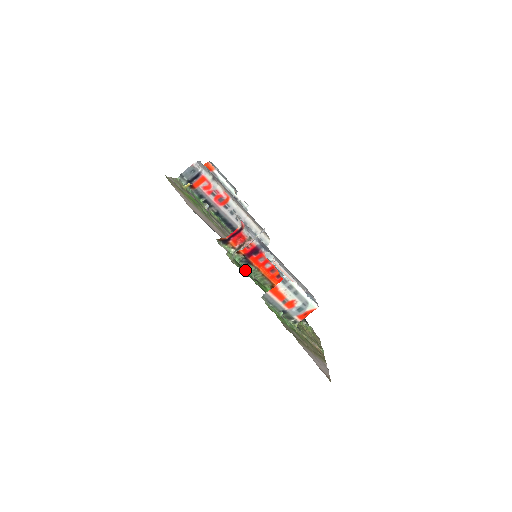
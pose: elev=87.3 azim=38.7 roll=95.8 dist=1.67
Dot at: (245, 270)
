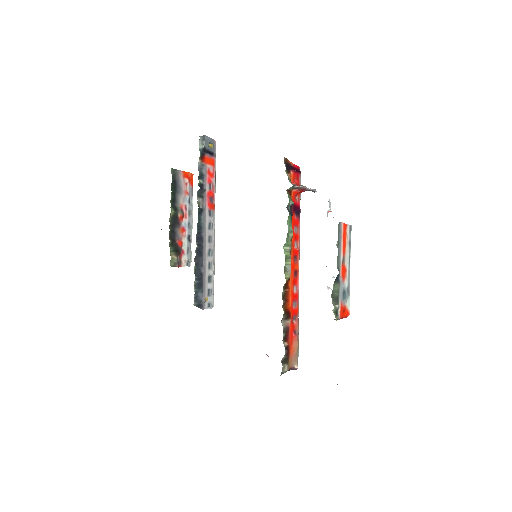
Dot at: (289, 219)
